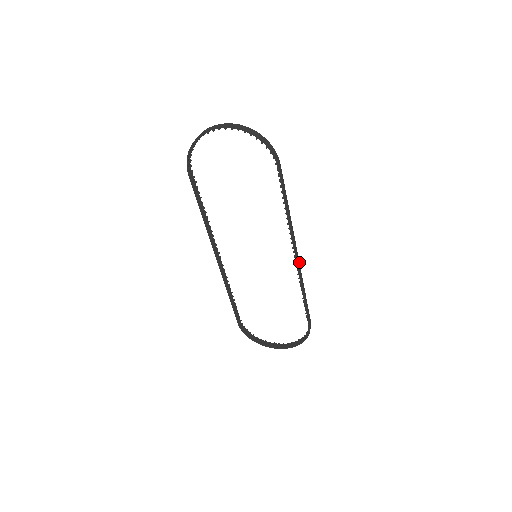
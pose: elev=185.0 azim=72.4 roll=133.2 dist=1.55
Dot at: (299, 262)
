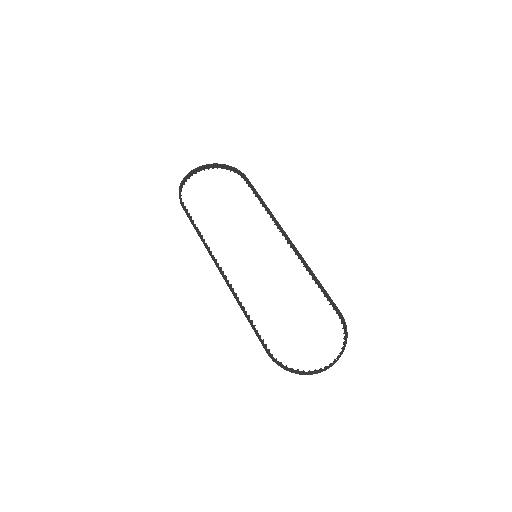
Dot at: (284, 231)
